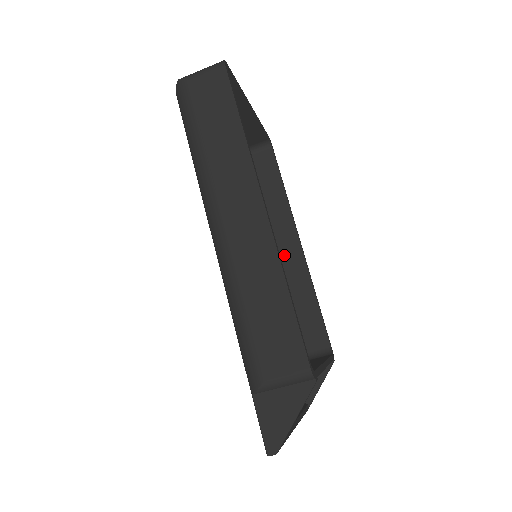
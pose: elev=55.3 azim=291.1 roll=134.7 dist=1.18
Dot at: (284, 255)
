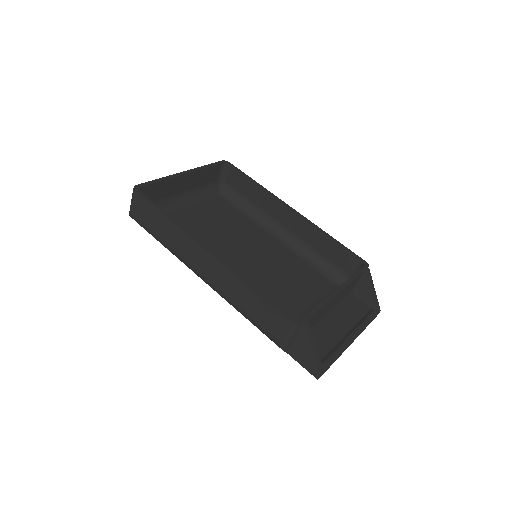
Dot at: (290, 225)
